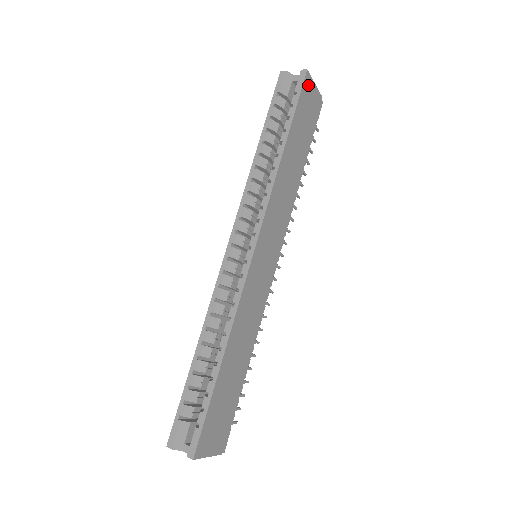
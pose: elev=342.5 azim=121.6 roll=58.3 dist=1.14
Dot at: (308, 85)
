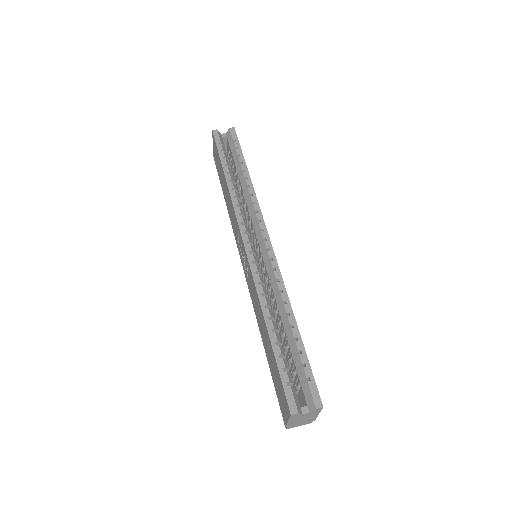
Dot at: occluded
